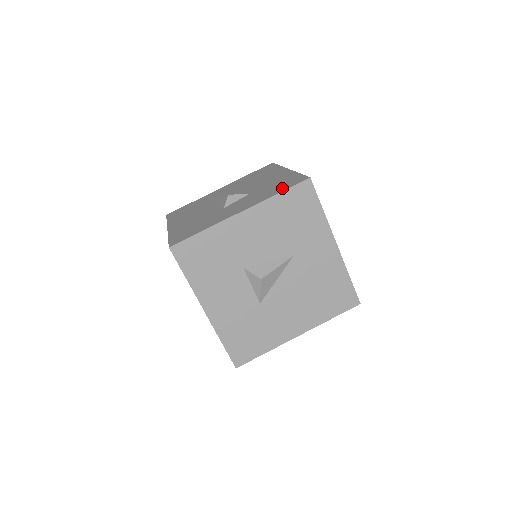
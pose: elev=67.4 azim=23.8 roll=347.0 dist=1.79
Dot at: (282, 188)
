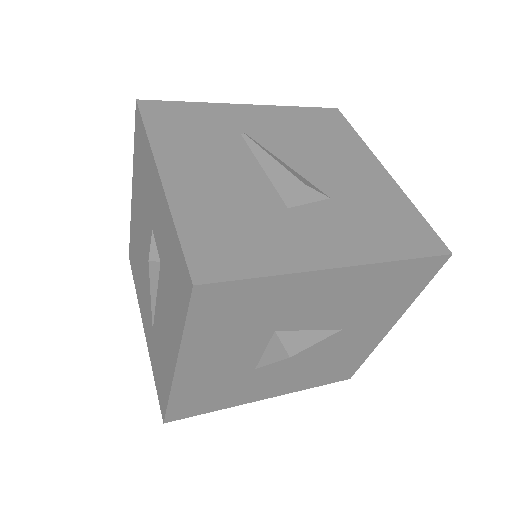
Dot at: (406, 245)
